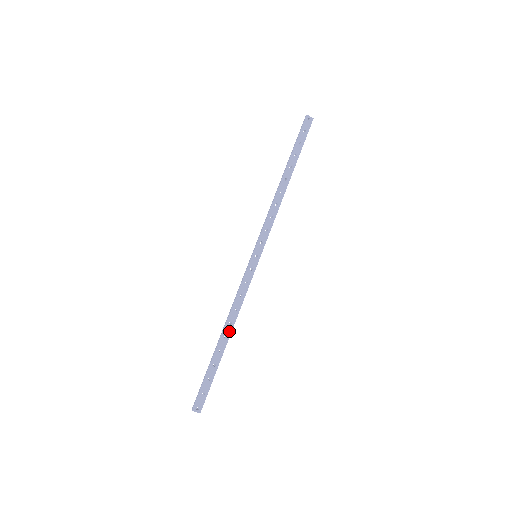
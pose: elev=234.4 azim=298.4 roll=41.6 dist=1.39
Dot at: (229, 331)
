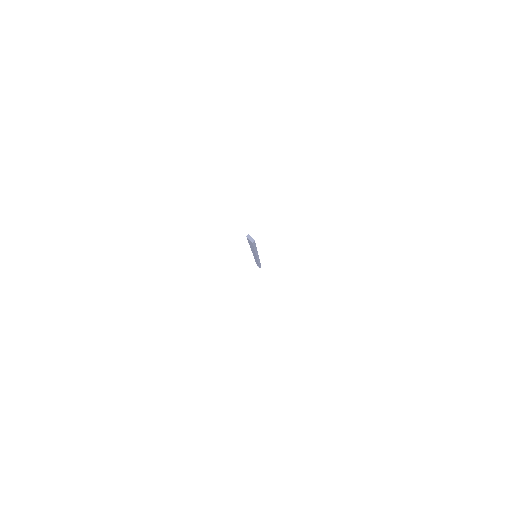
Dot at: occluded
